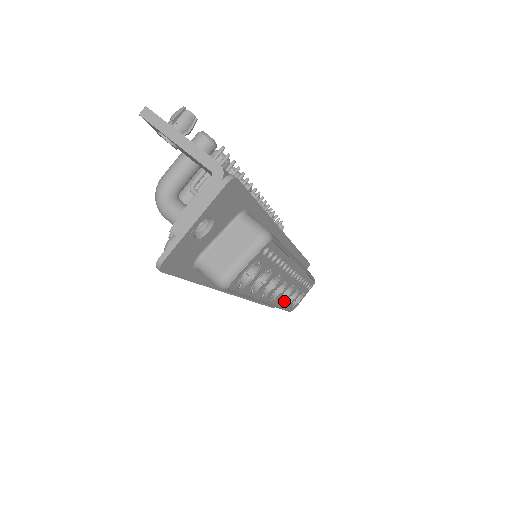
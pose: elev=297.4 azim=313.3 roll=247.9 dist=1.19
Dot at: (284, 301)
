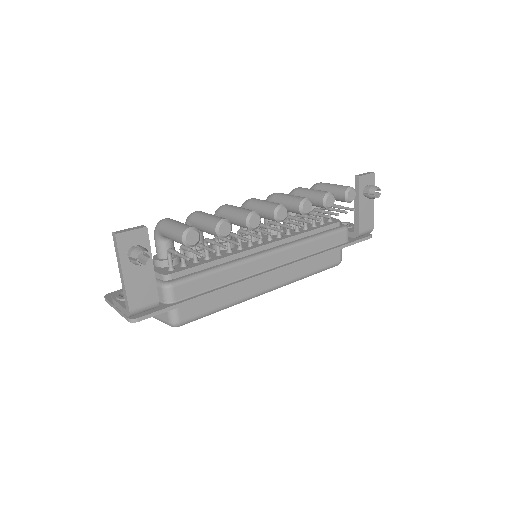
Dot at: occluded
